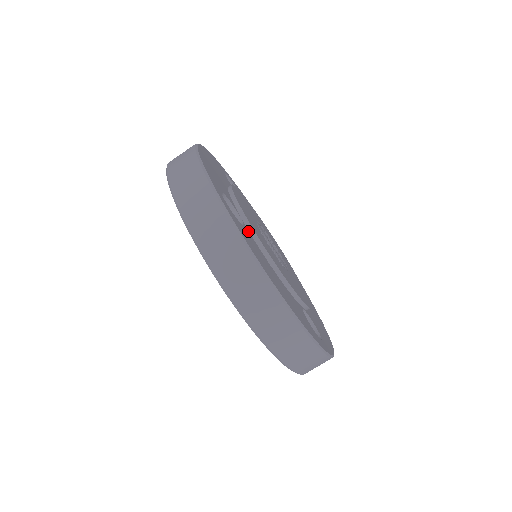
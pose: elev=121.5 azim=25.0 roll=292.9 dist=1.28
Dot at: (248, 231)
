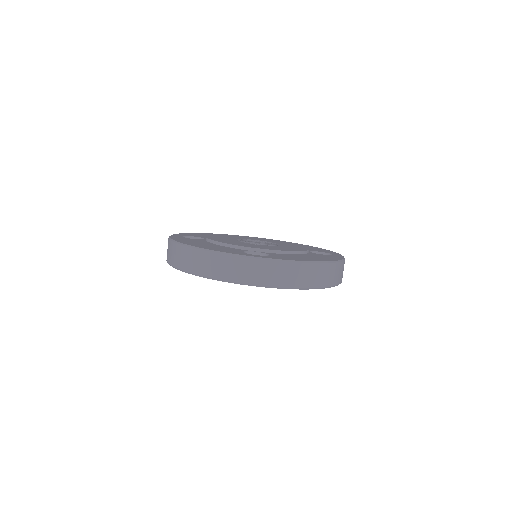
Dot at: (269, 253)
